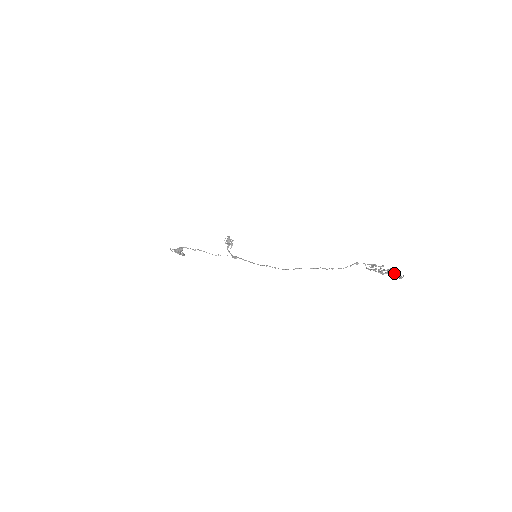
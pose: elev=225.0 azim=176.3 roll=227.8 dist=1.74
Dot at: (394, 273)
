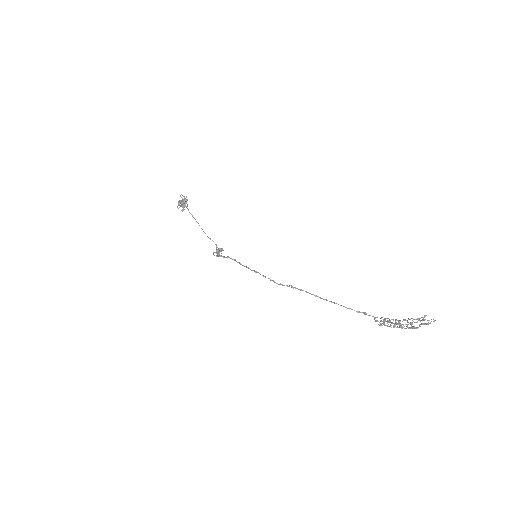
Dot at: occluded
